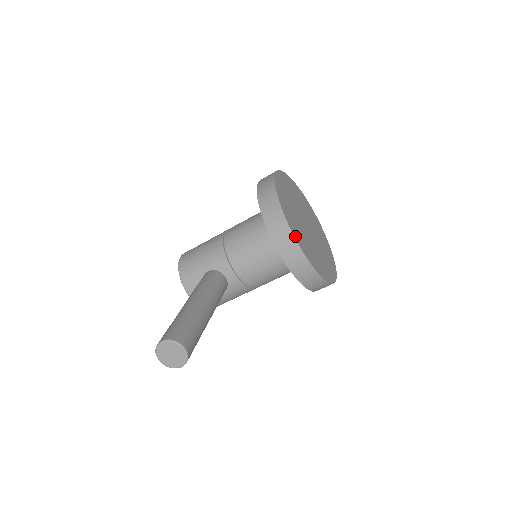
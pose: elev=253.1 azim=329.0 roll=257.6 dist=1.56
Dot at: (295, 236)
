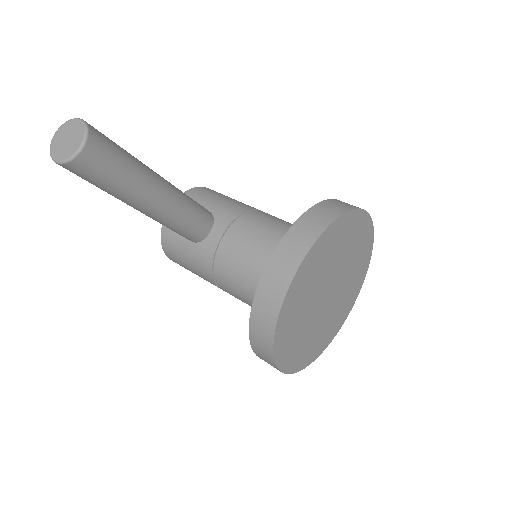
Dot at: (310, 253)
